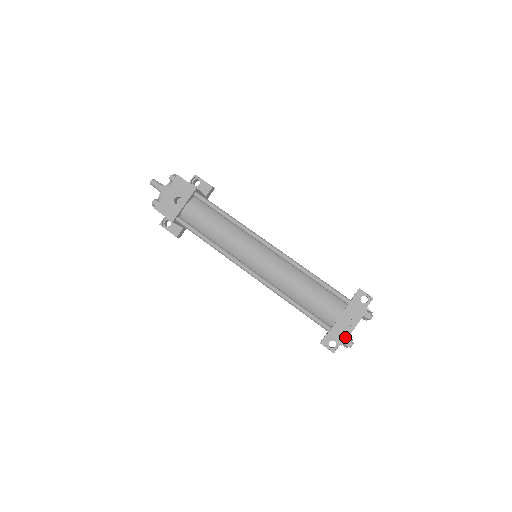
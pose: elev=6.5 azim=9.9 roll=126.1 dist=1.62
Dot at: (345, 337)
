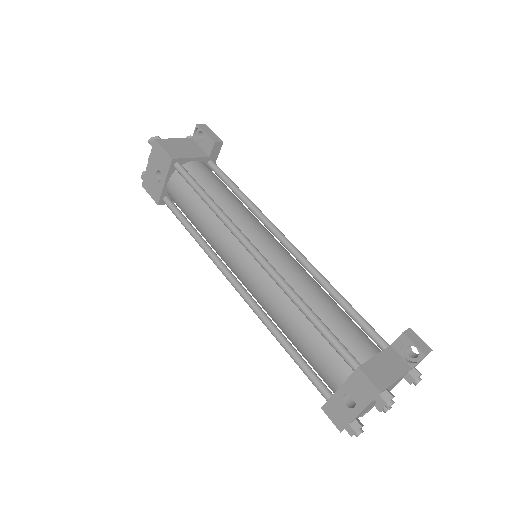
Dot at: (345, 422)
